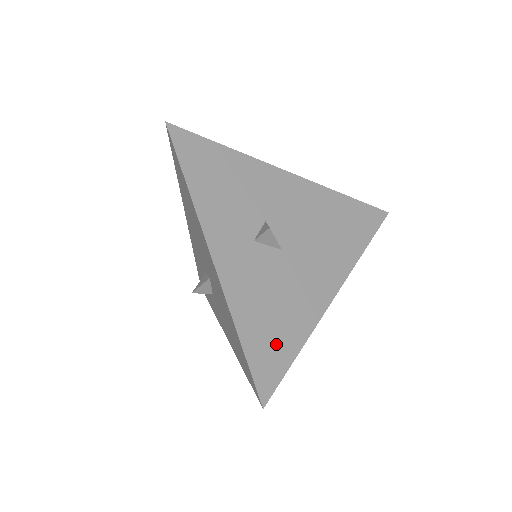
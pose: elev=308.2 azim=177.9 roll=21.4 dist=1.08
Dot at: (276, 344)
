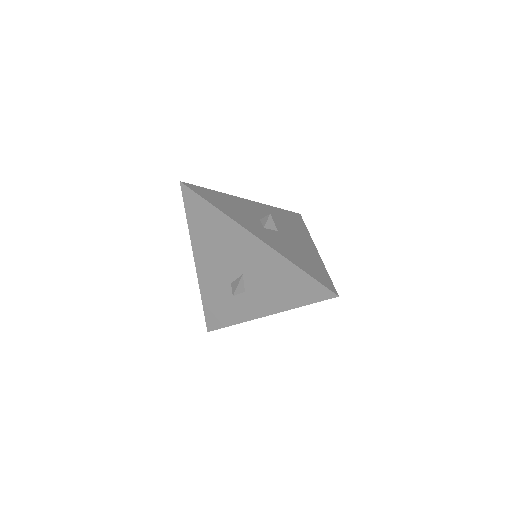
Dot at: (316, 269)
